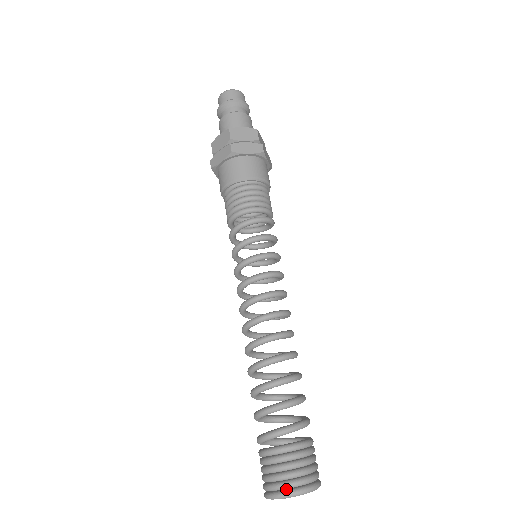
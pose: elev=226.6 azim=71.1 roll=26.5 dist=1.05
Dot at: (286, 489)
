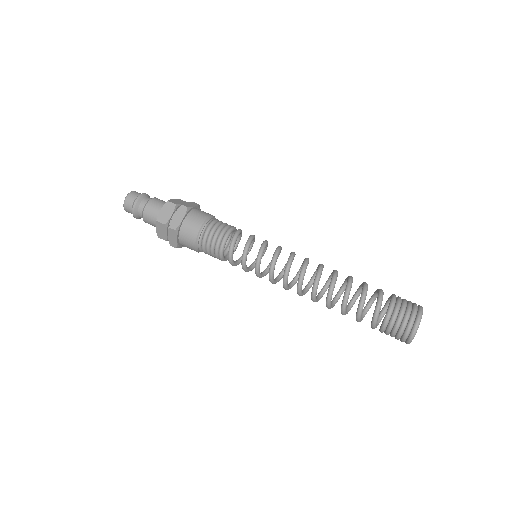
Dot at: (411, 330)
